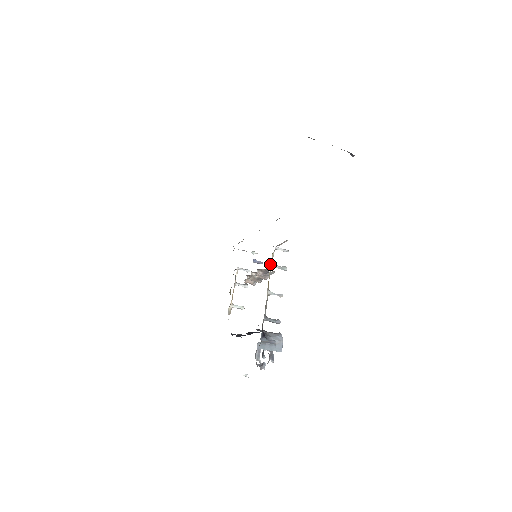
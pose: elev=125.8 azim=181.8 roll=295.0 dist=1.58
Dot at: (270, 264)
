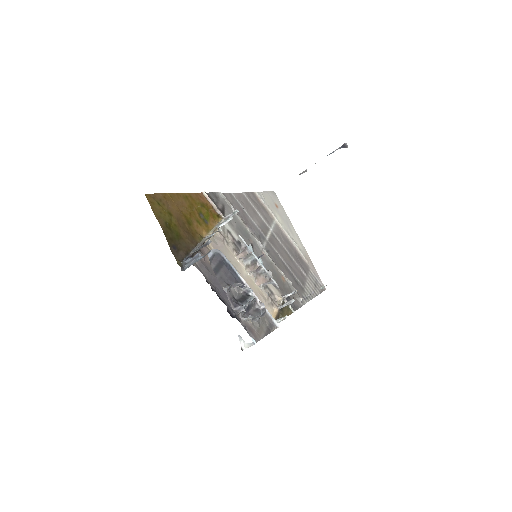
Dot at: (215, 226)
